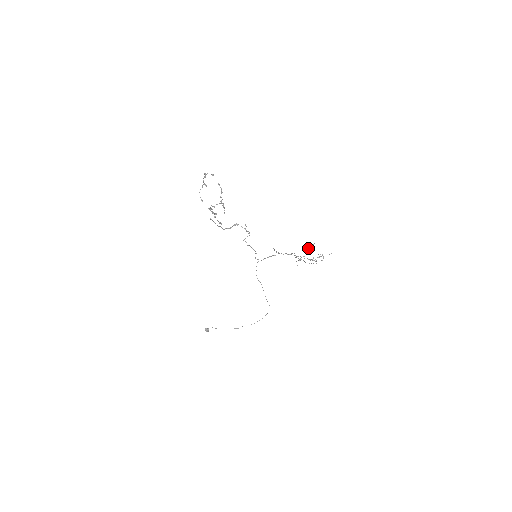
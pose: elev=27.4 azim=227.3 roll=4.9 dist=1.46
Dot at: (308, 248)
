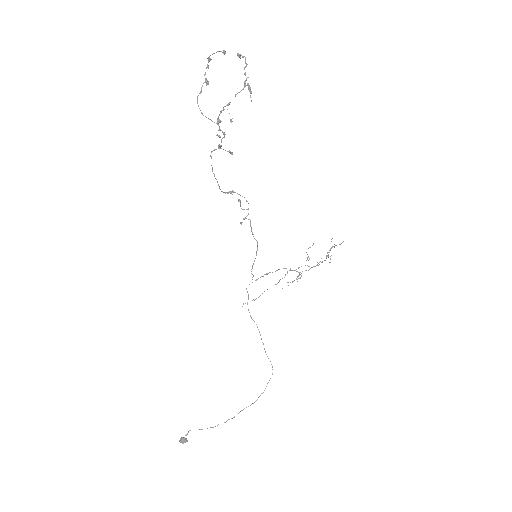
Dot at: occluded
